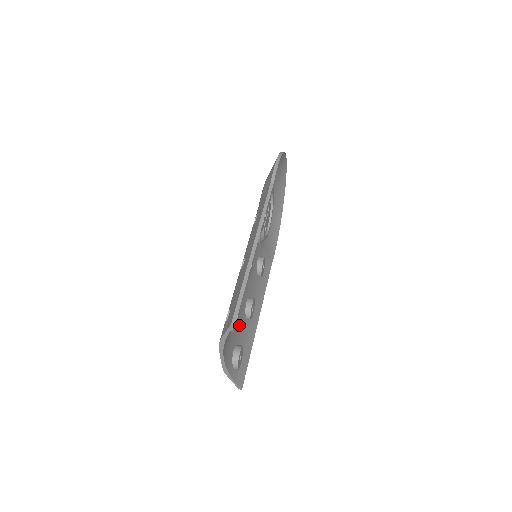
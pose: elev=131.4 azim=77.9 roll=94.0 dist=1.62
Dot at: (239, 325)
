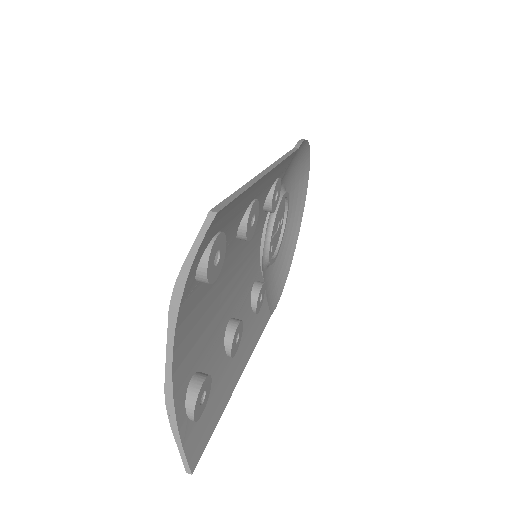
Dot at: (211, 341)
